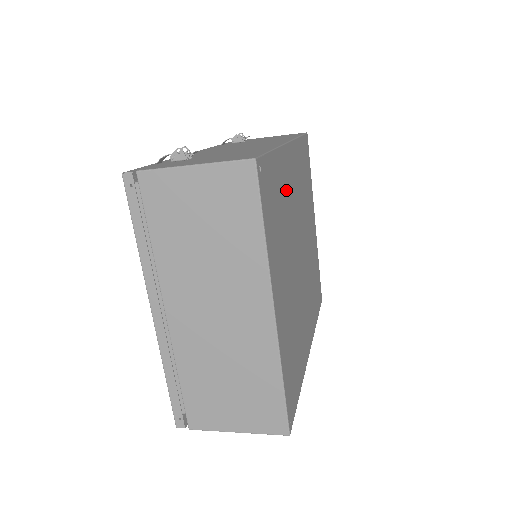
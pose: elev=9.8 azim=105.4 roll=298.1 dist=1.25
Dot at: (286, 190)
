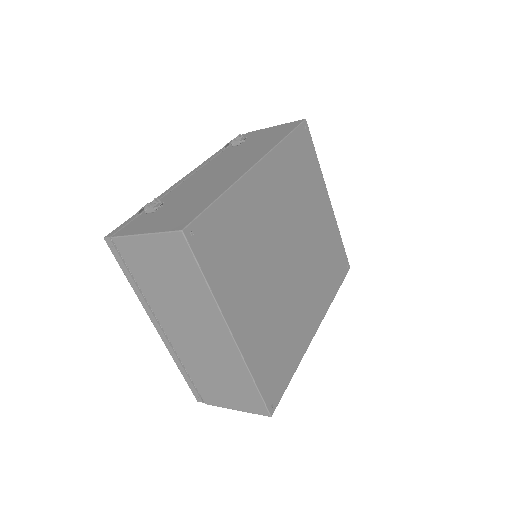
Dot at: (252, 215)
